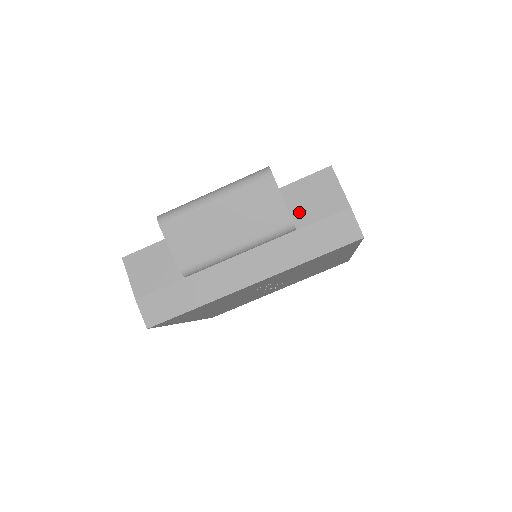
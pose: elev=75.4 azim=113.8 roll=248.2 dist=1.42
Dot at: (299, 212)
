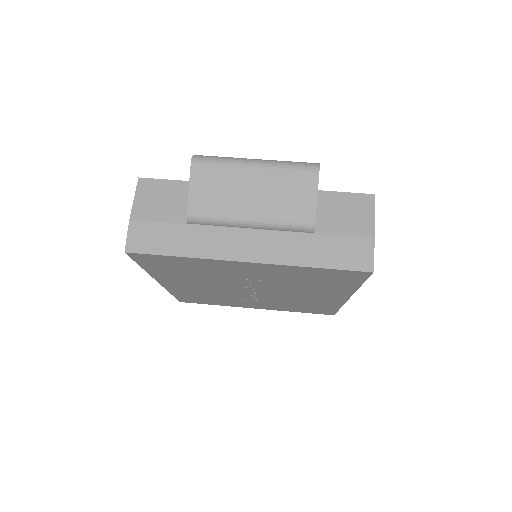
Dot at: (325, 219)
